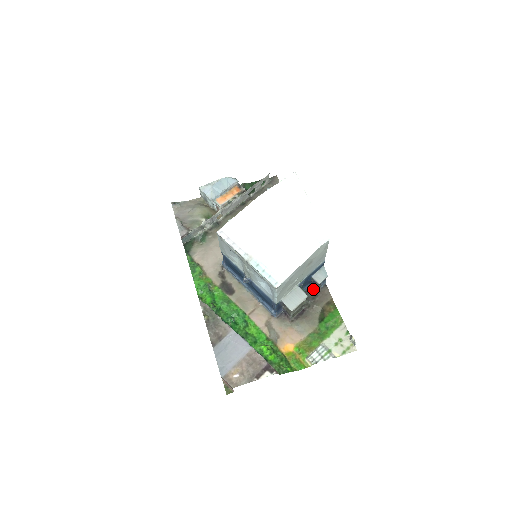
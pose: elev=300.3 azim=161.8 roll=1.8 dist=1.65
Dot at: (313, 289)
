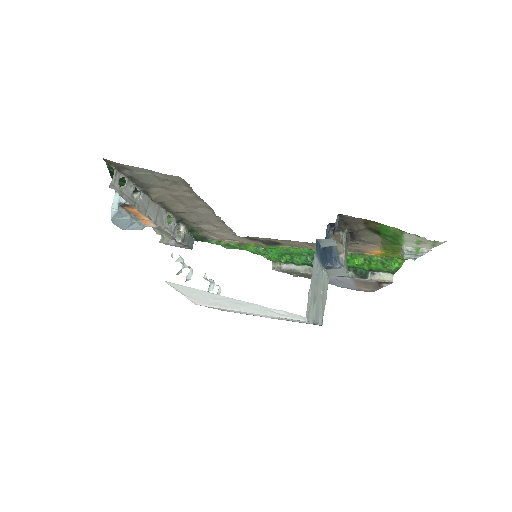
Dot at: (334, 224)
